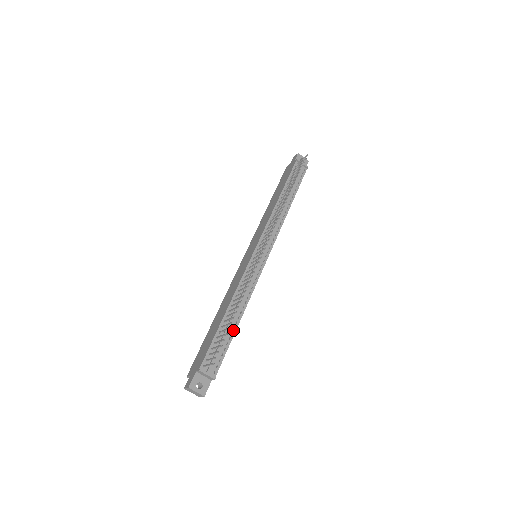
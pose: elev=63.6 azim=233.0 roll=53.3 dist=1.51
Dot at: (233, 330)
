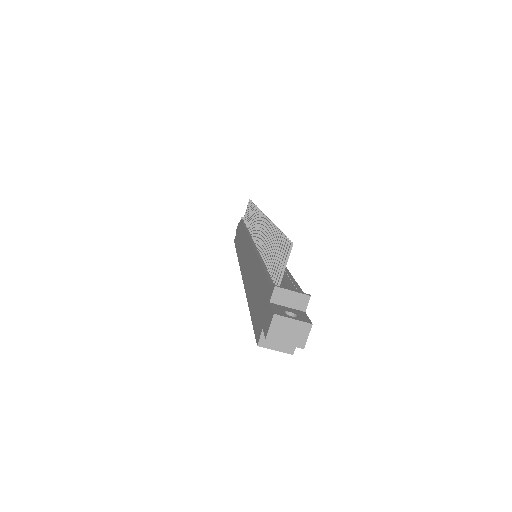
Dot at: (286, 273)
